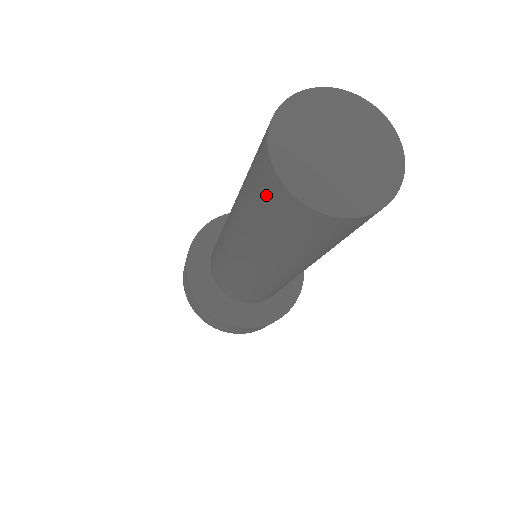
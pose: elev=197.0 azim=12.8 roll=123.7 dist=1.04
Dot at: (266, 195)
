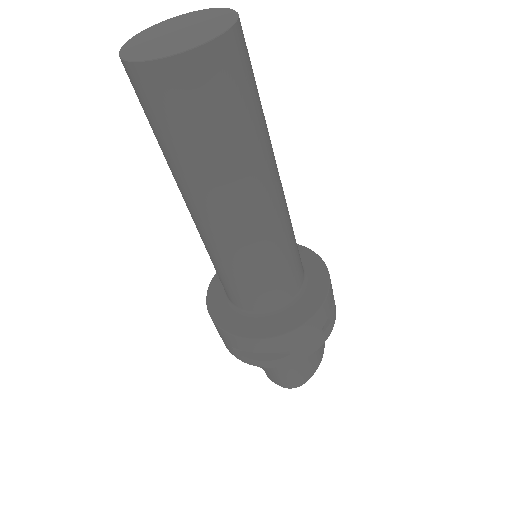
Dot at: (136, 94)
